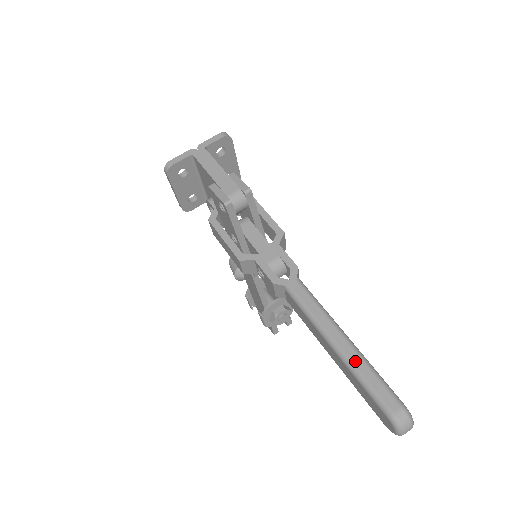
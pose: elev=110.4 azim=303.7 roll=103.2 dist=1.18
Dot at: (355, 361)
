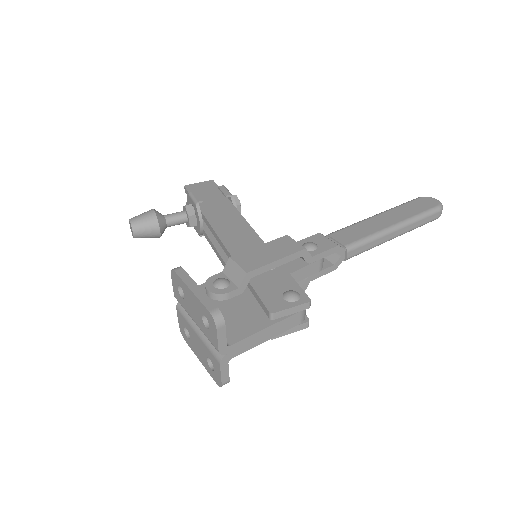
Dot at: (410, 229)
